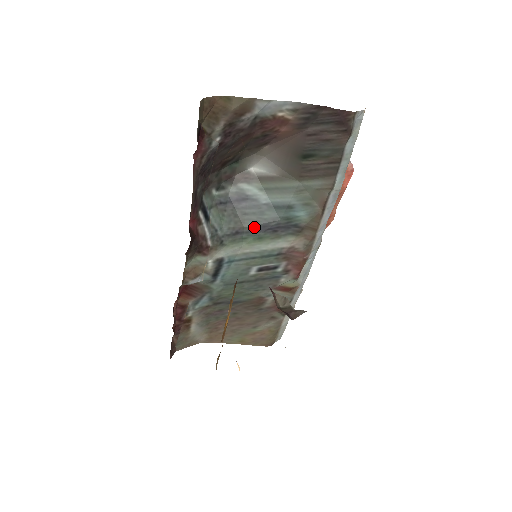
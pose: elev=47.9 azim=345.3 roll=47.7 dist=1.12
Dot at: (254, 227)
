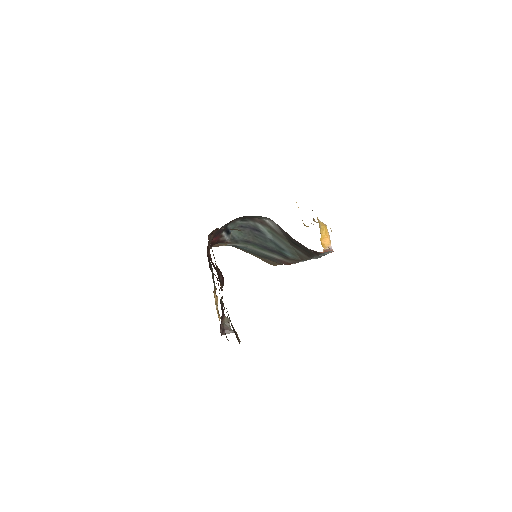
Dot at: (259, 244)
